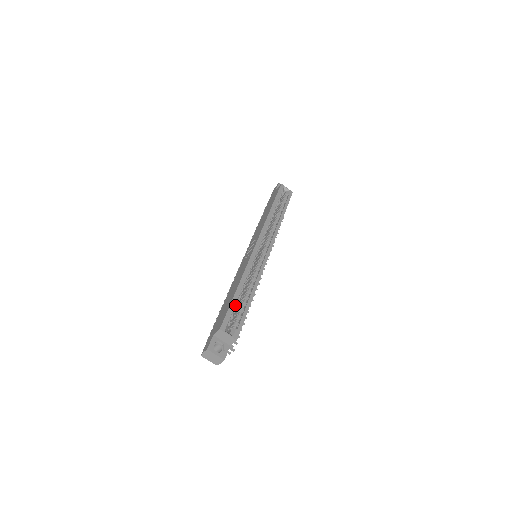
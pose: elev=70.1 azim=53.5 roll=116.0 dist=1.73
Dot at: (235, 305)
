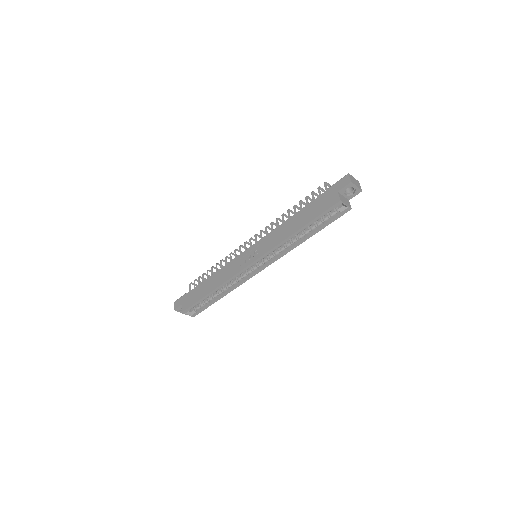
Dot at: (203, 300)
